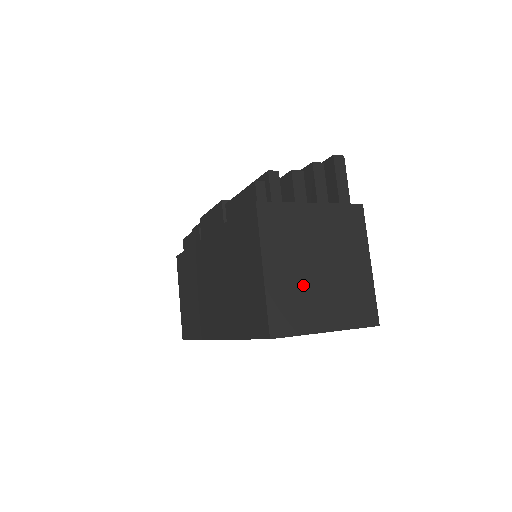
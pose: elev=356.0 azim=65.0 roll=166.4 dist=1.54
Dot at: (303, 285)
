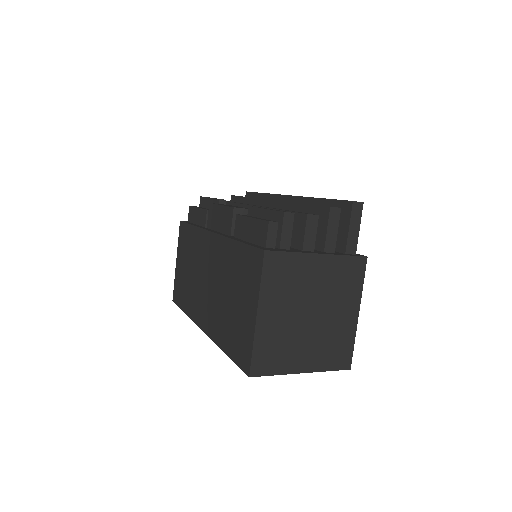
Dot at: (290, 331)
